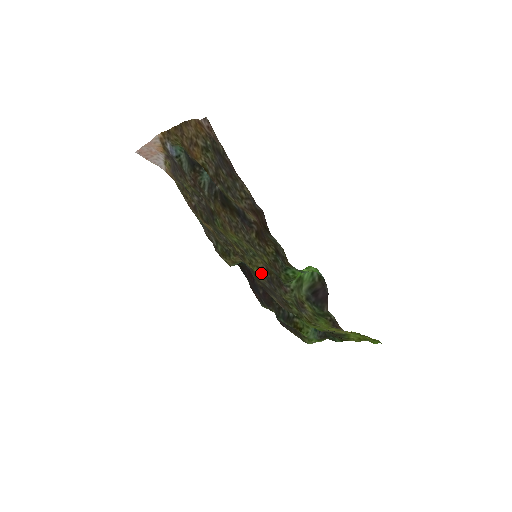
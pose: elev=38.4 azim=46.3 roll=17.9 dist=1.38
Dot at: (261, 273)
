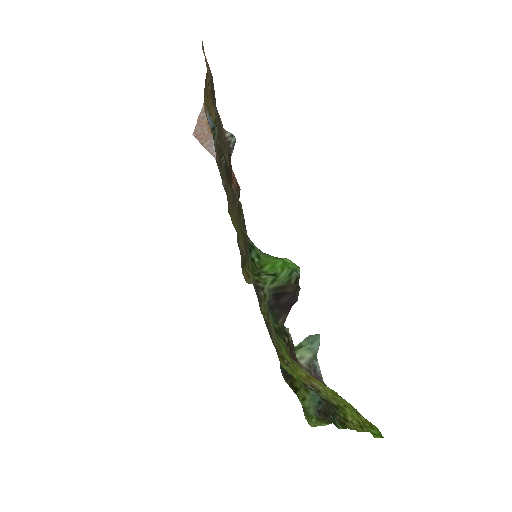
Dot at: (253, 278)
